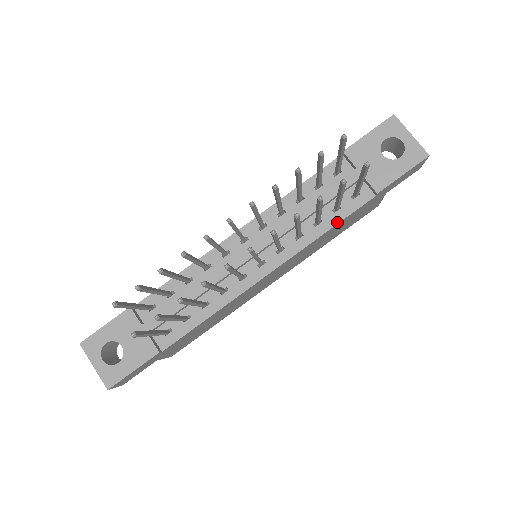
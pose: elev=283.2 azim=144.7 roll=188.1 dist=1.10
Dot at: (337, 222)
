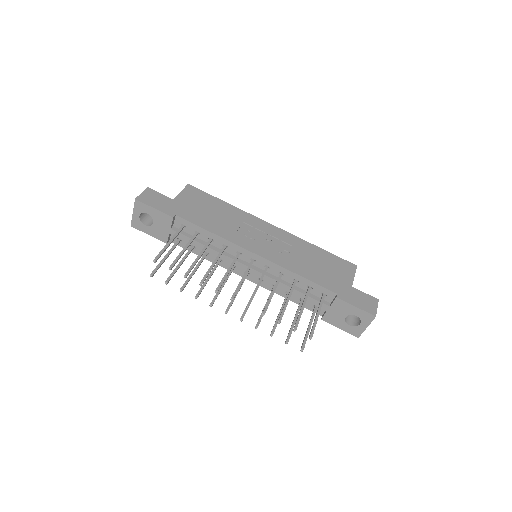
Dot at: (295, 302)
